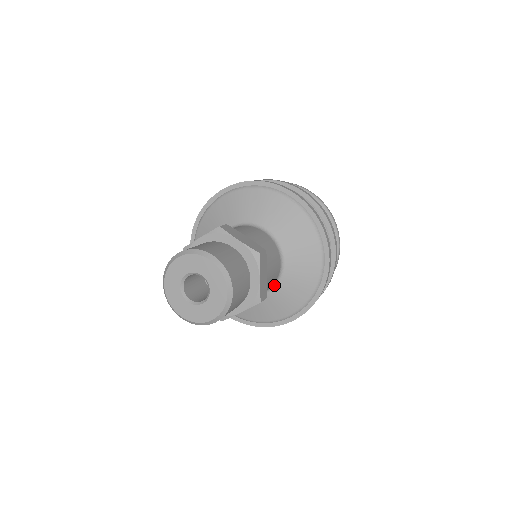
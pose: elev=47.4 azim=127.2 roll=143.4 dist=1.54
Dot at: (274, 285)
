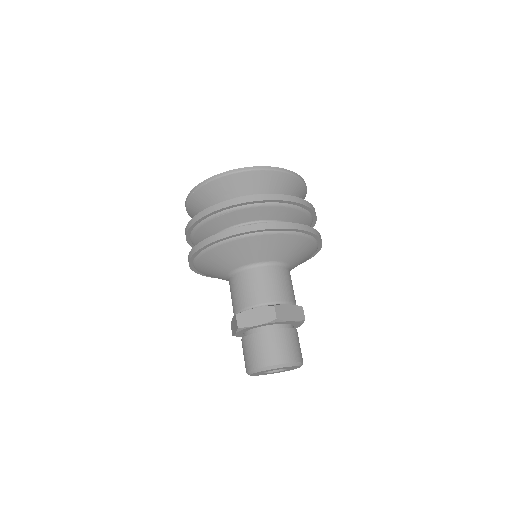
Dot at: (290, 268)
